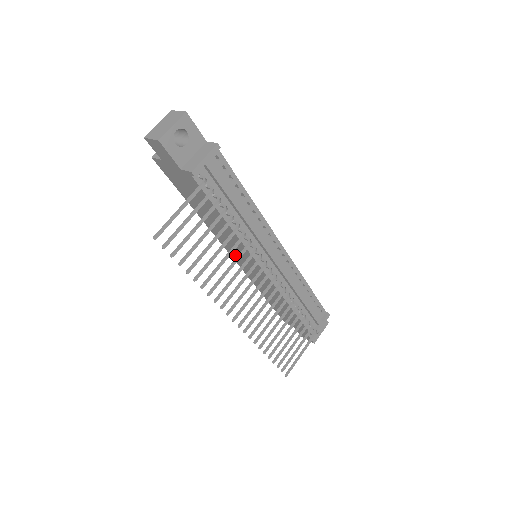
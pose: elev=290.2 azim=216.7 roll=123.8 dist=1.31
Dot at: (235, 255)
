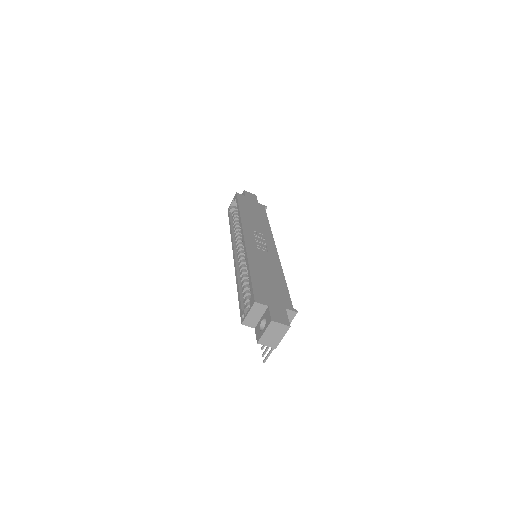
Dot at: occluded
